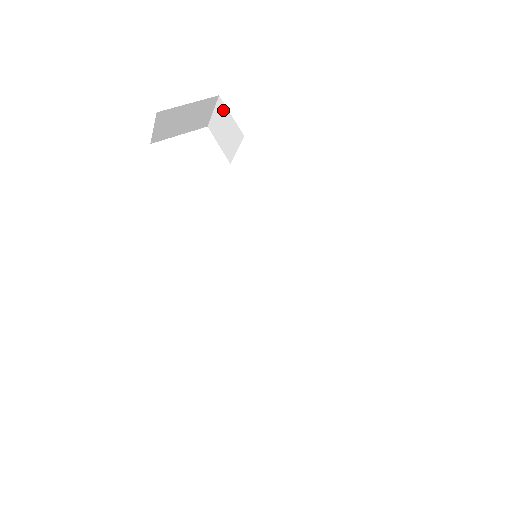
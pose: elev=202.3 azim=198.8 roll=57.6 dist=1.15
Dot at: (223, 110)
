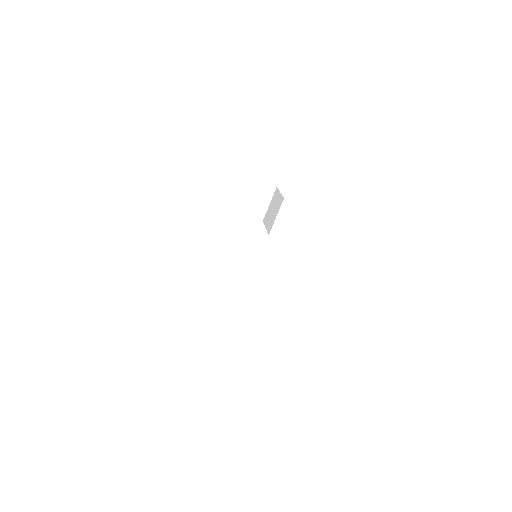
Dot at: (276, 195)
